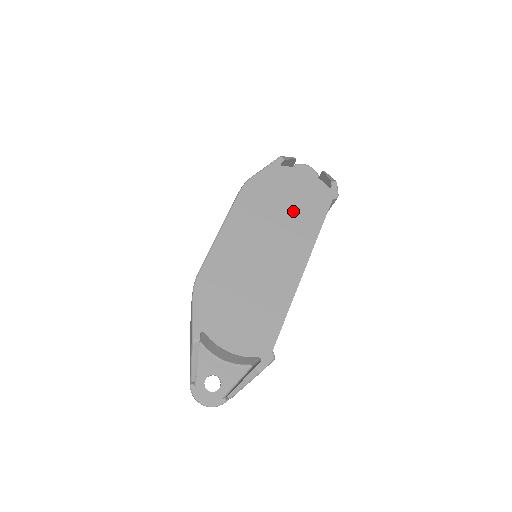
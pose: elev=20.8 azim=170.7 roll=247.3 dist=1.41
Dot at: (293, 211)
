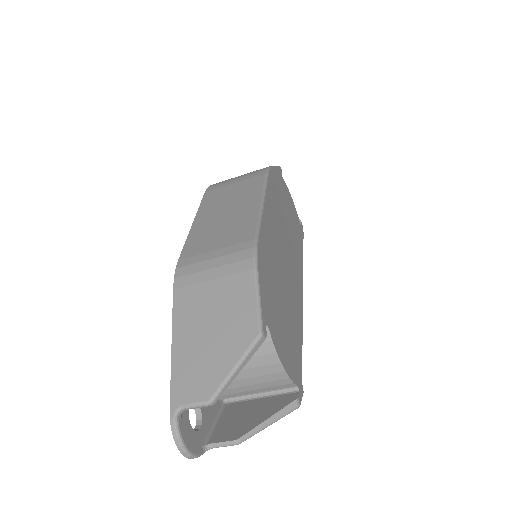
Dot at: (292, 228)
